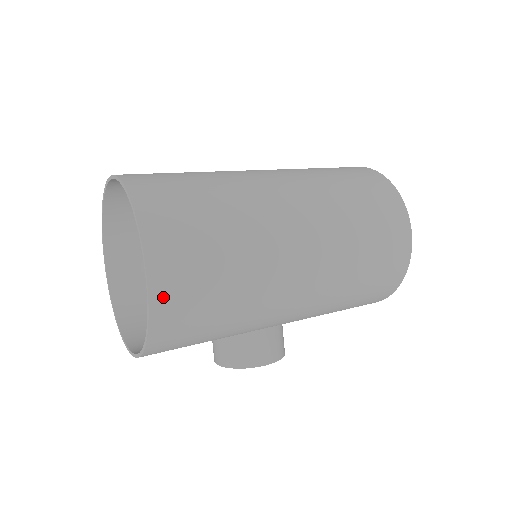
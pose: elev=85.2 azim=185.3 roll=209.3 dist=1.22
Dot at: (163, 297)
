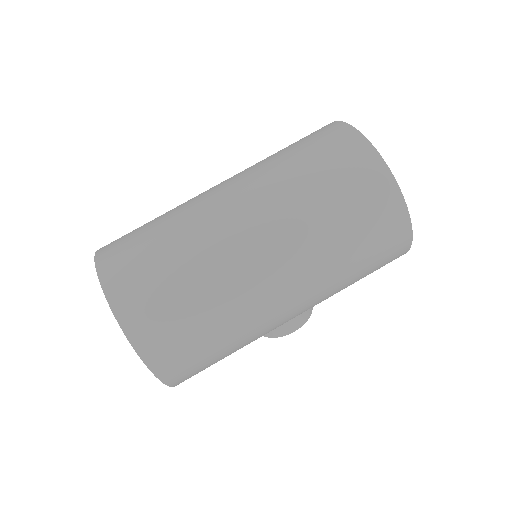
Dot at: (167, 371)
